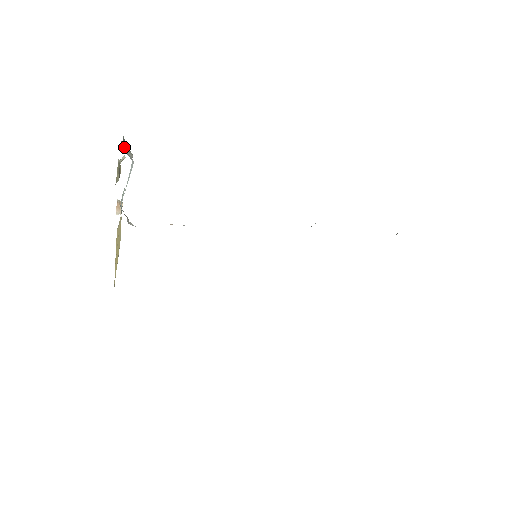
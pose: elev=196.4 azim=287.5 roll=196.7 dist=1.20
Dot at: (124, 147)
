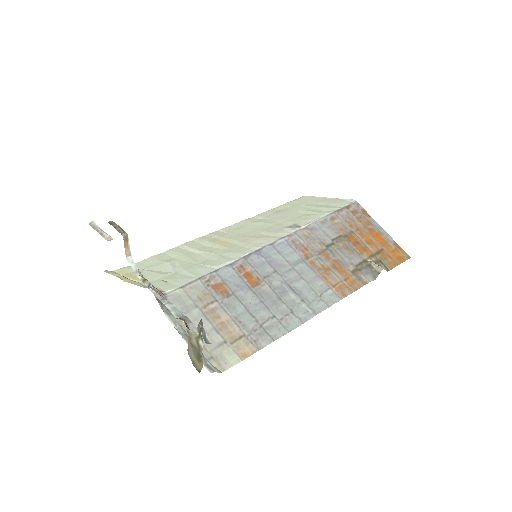
Dot at: occluded
